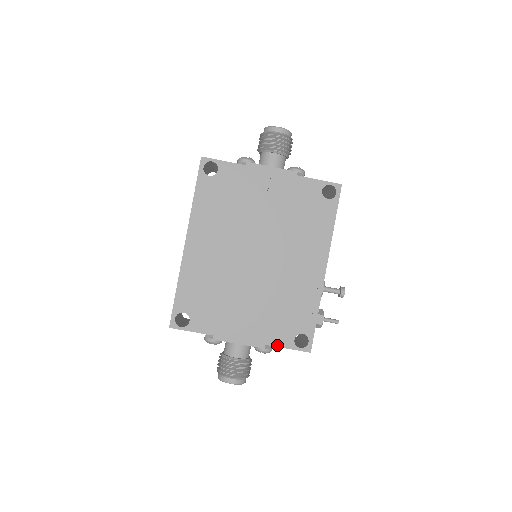
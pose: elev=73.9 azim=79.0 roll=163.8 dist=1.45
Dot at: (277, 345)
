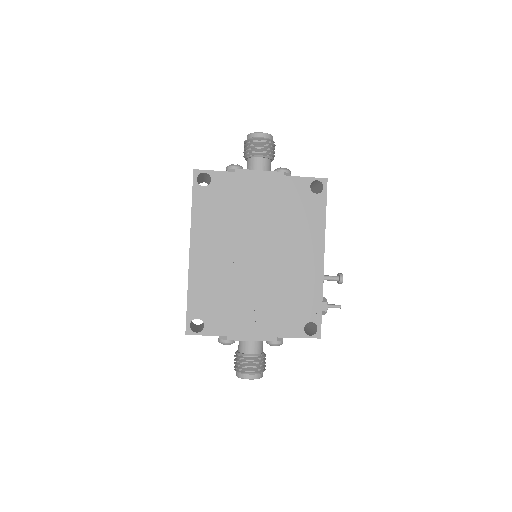
Dot at: (289, 336)
